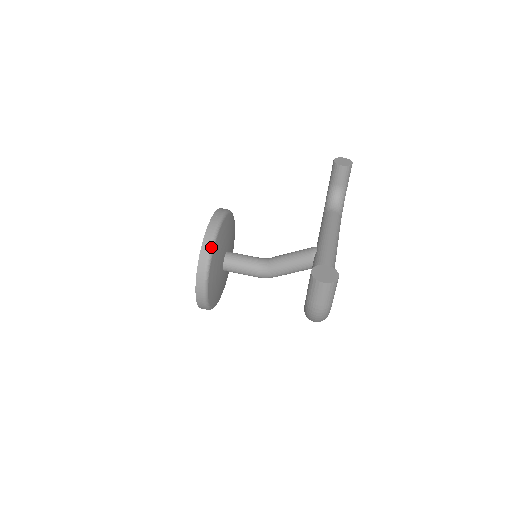
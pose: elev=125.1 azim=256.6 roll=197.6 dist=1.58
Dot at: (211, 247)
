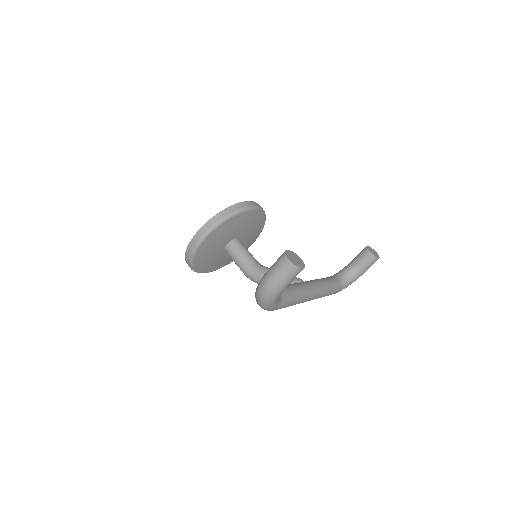
Dot at: (232, 214)
